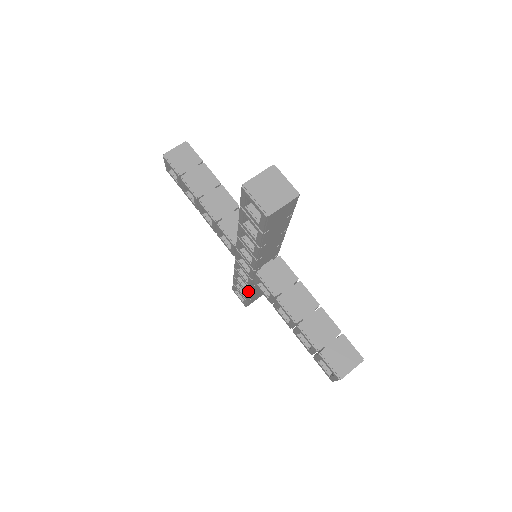
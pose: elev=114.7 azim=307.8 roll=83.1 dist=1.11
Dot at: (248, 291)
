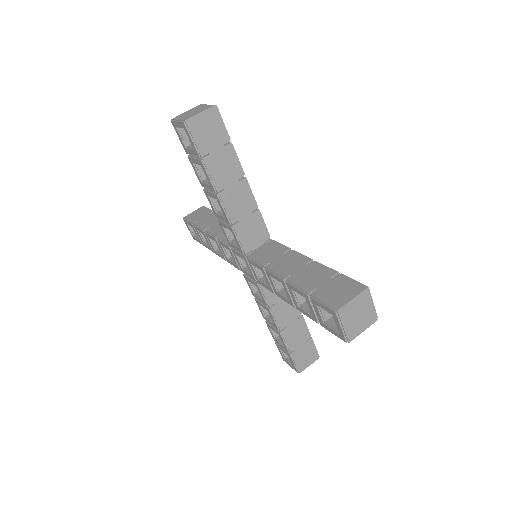
Dot at: (219, 256)
